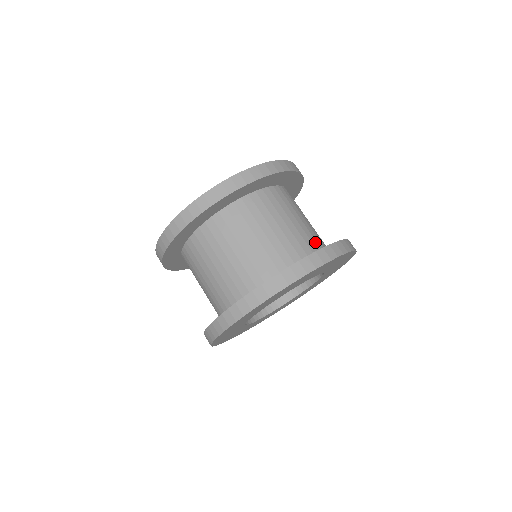
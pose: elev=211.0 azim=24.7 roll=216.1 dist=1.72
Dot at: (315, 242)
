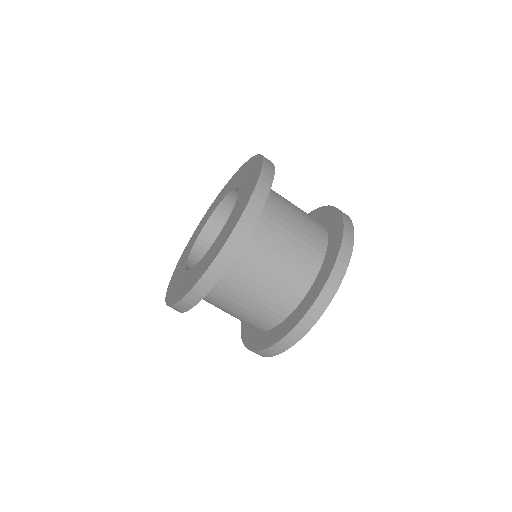
Dot at: occluded
